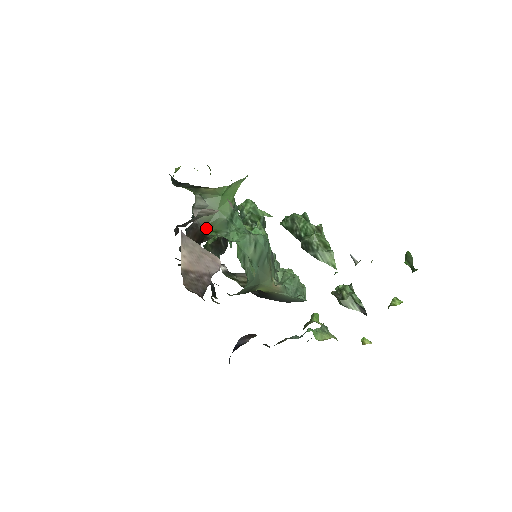
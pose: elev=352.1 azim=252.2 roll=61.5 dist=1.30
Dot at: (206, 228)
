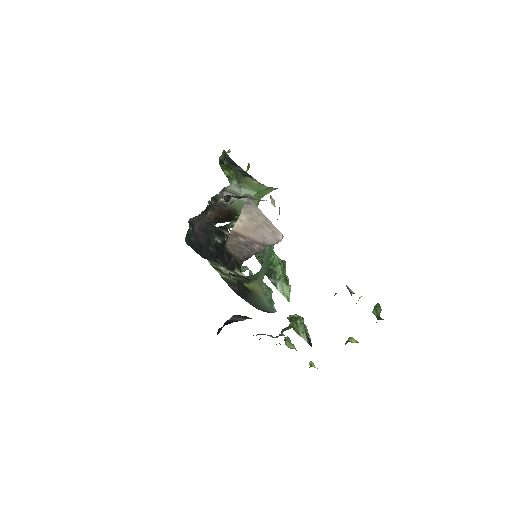
Dot at: (234, 211)
